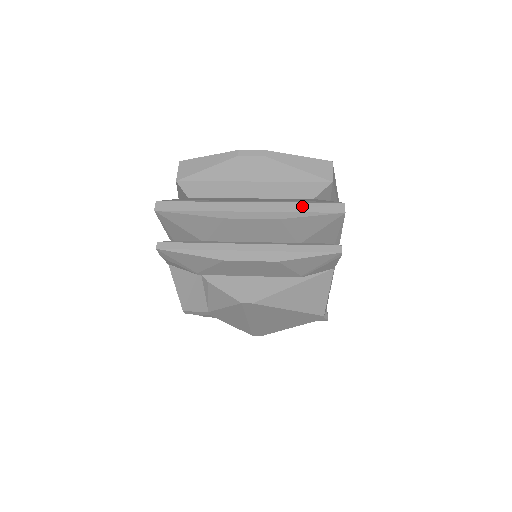
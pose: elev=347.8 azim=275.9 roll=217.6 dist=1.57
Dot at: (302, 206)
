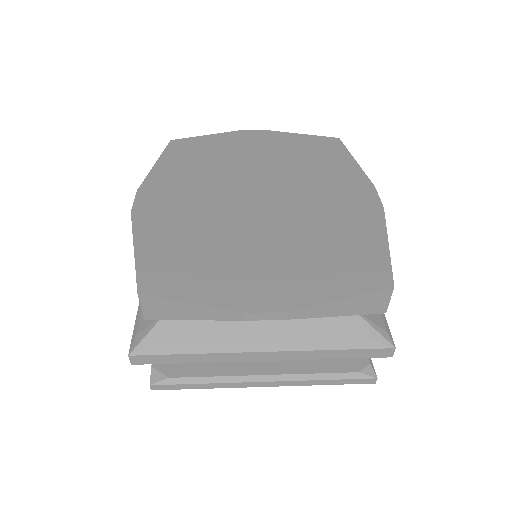
Dot at: (337, 354)
